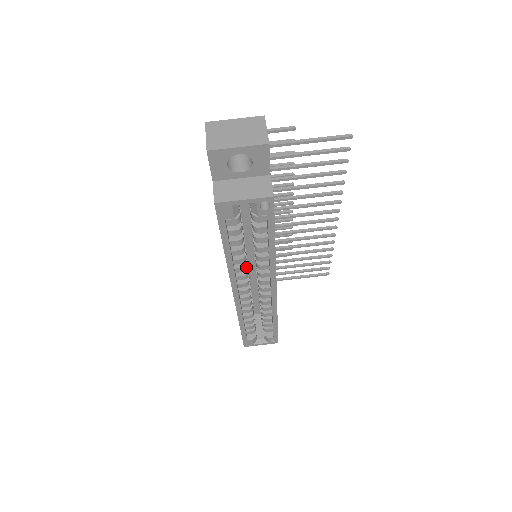
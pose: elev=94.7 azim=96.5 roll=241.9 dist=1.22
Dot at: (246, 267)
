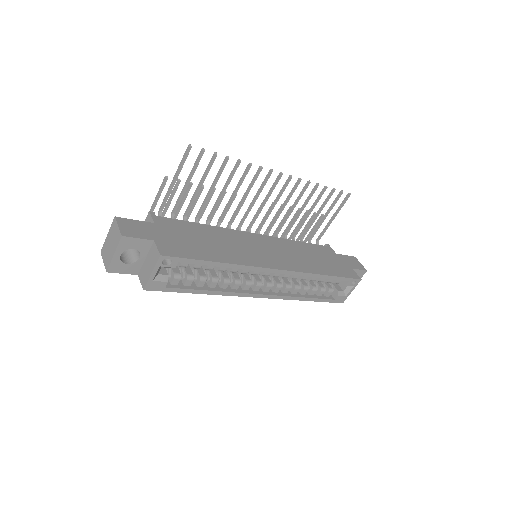
Dot at: (238, 281)
